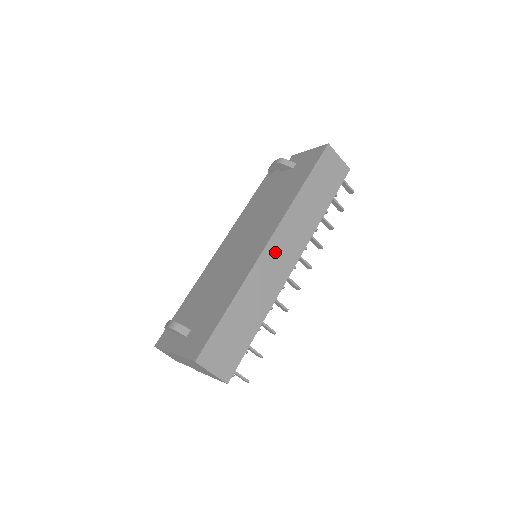
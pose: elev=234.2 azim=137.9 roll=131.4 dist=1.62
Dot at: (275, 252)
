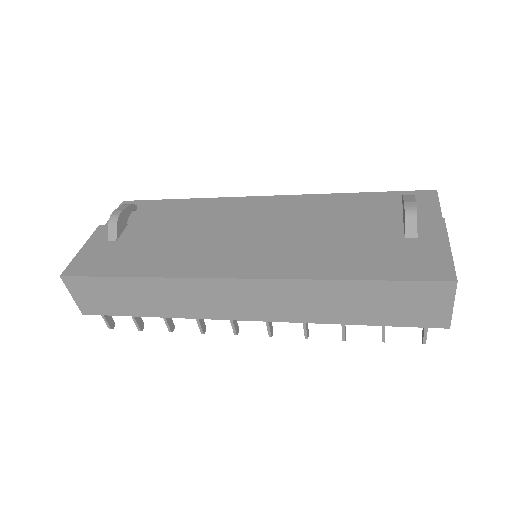
Dot at: (233, 292)
